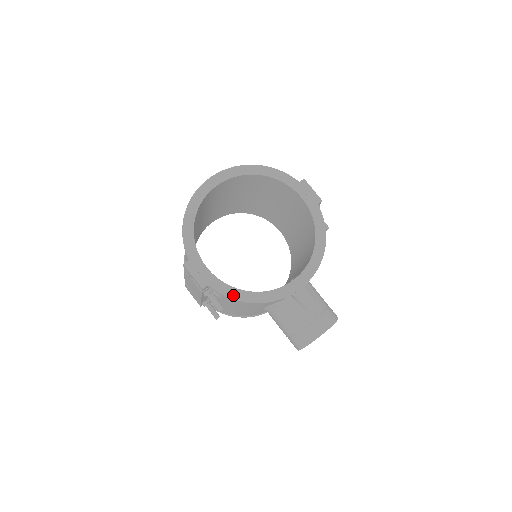
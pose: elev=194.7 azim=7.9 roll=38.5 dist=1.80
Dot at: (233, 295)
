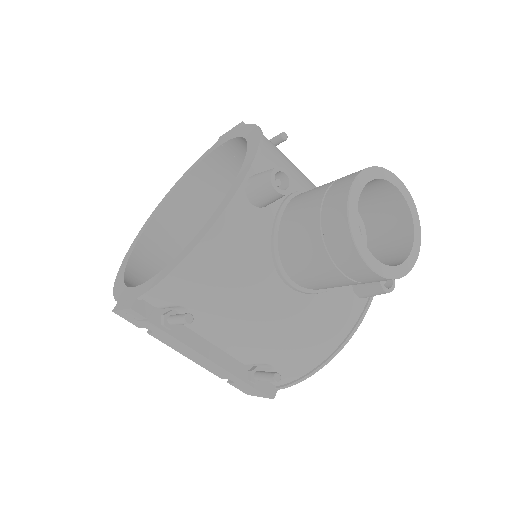
Dot at: (164, 274)
